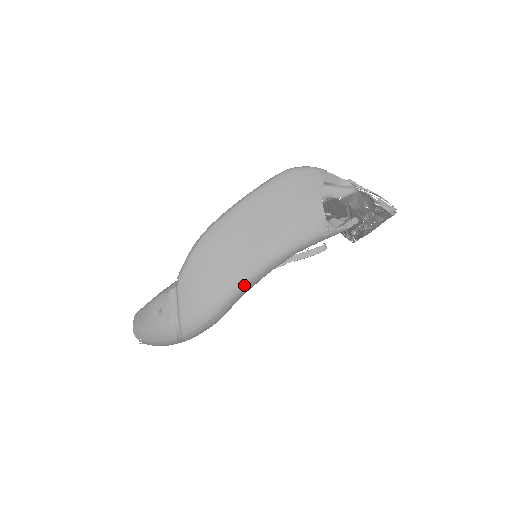
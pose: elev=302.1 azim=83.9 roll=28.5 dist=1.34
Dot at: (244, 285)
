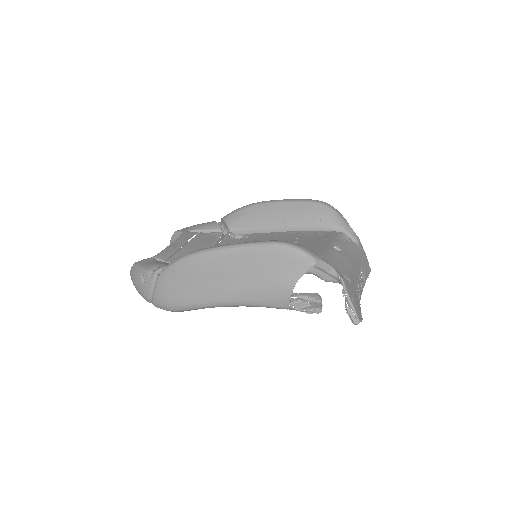
Dot at: (204, 307)
